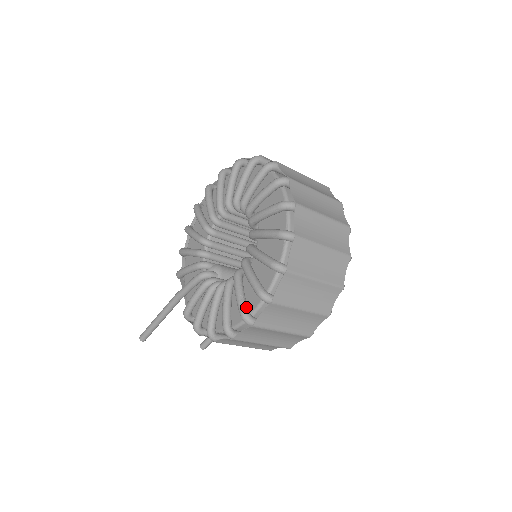
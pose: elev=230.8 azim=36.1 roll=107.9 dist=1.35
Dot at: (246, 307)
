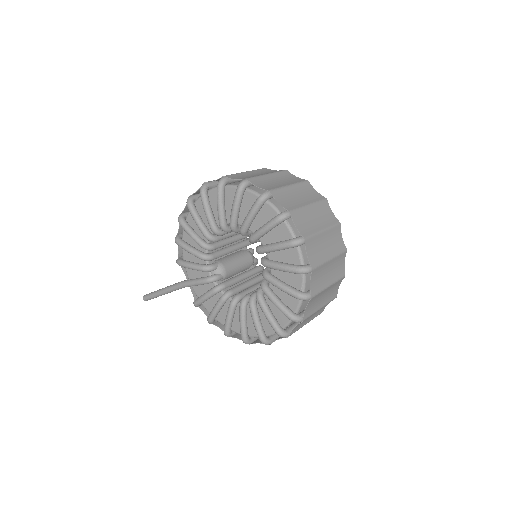
Dot at: (264, 334)
